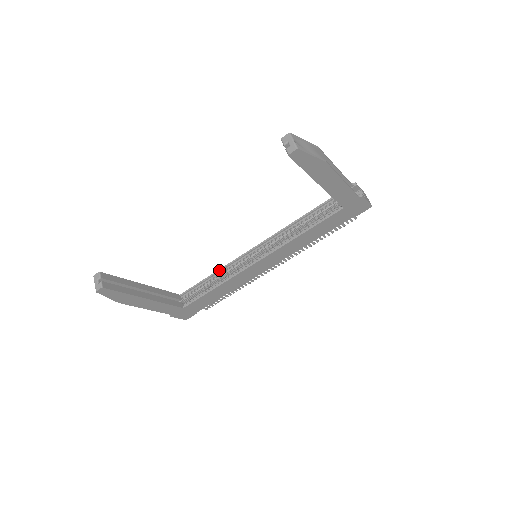
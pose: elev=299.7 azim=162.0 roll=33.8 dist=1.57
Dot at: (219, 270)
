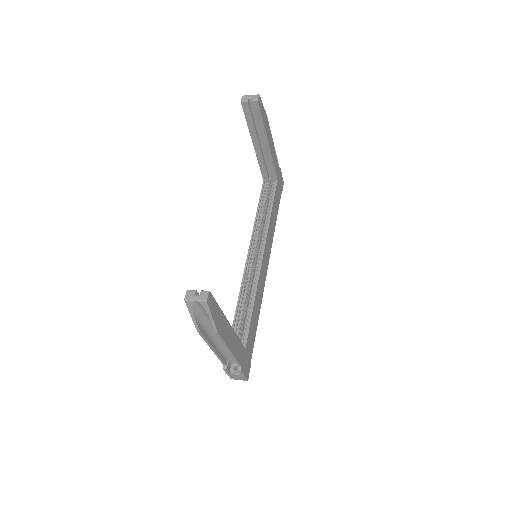
Dot at: (240, 292)
